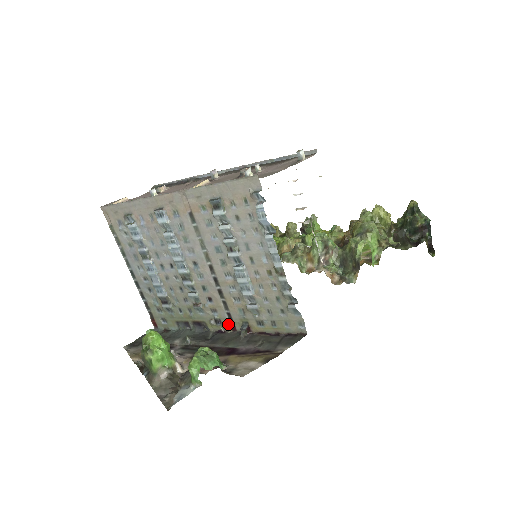
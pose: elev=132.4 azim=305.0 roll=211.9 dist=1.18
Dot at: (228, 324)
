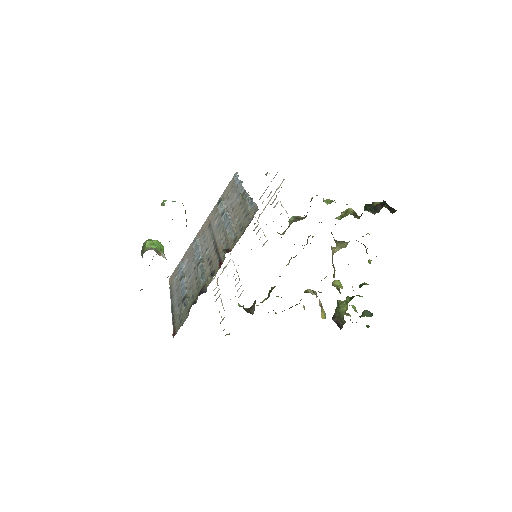
Dot at: (218, 266)
